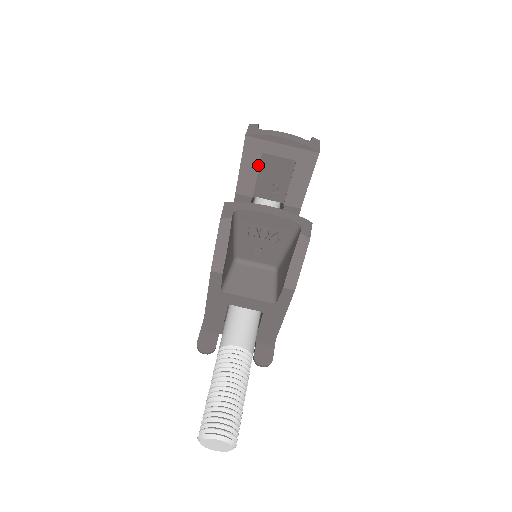
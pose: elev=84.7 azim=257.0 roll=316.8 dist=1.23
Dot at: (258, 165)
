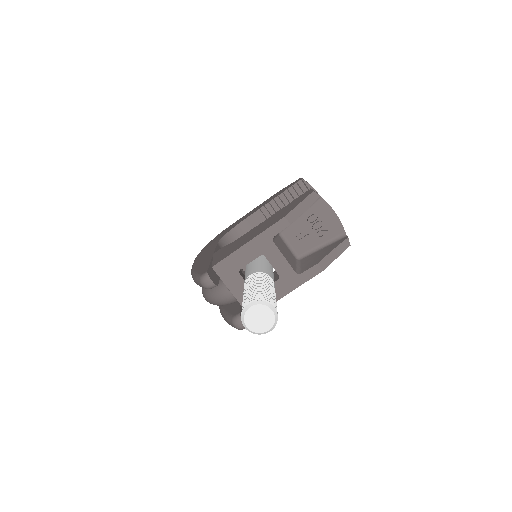
Dot at: occluded
